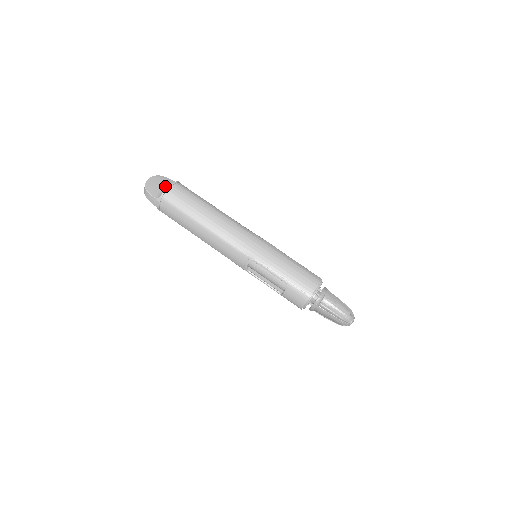
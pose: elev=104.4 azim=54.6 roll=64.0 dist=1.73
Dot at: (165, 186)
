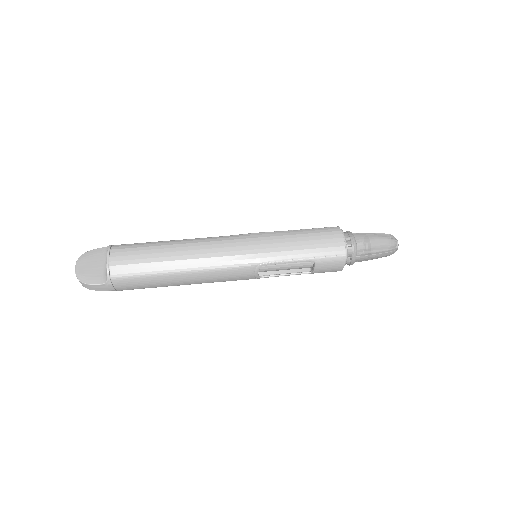
Dot at: (100, 262)
